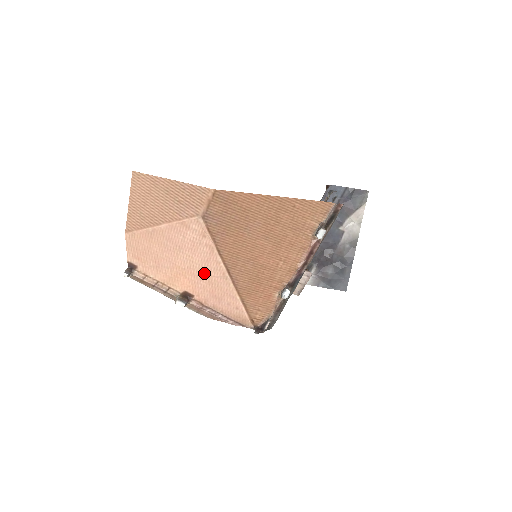
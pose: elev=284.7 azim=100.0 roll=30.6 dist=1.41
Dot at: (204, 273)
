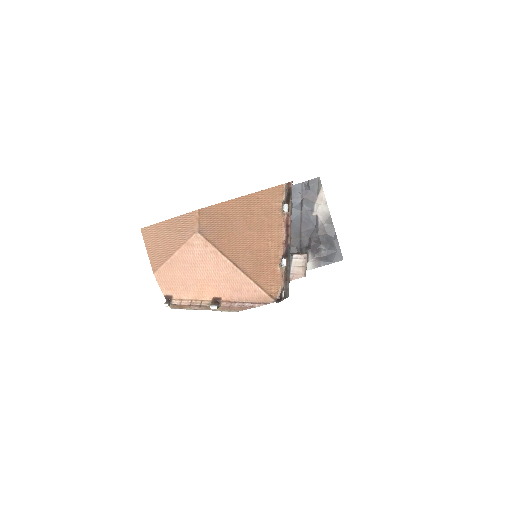
Dot at: (219, 275)
